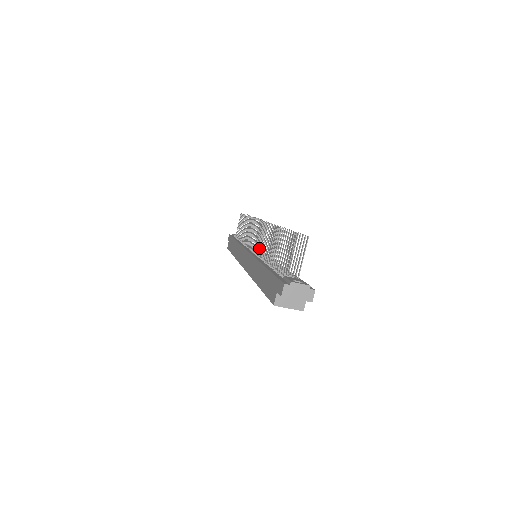
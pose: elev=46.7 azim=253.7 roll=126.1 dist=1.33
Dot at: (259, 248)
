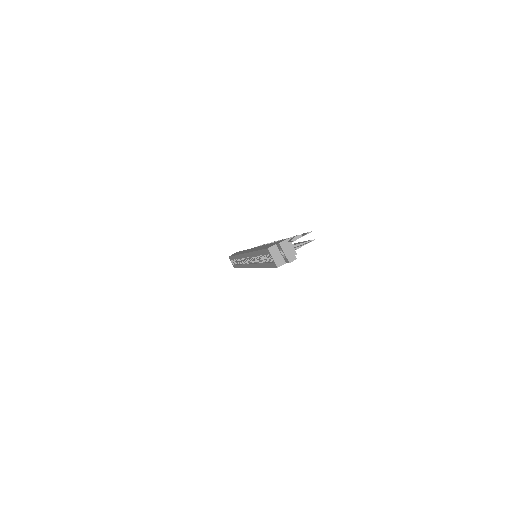
Dot at: occluded
